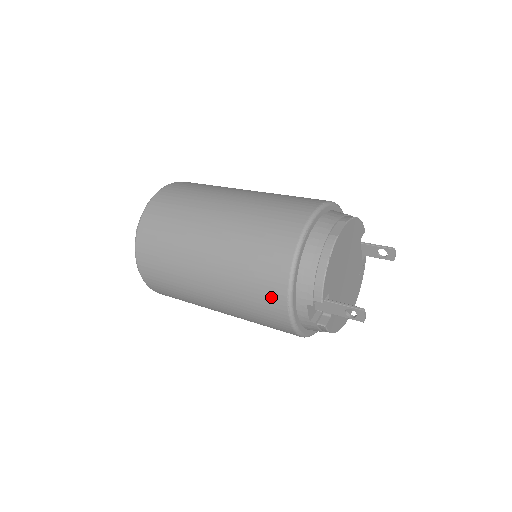
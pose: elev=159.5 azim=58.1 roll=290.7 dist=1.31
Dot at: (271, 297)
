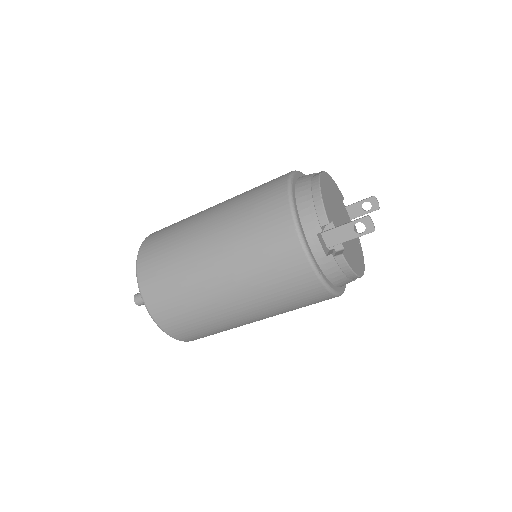
Dot at: (281, 241)
